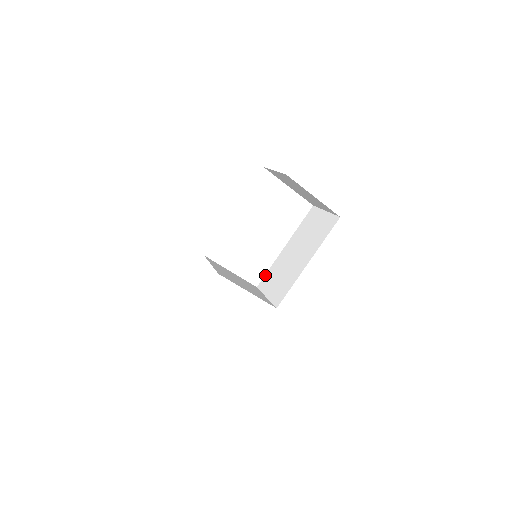
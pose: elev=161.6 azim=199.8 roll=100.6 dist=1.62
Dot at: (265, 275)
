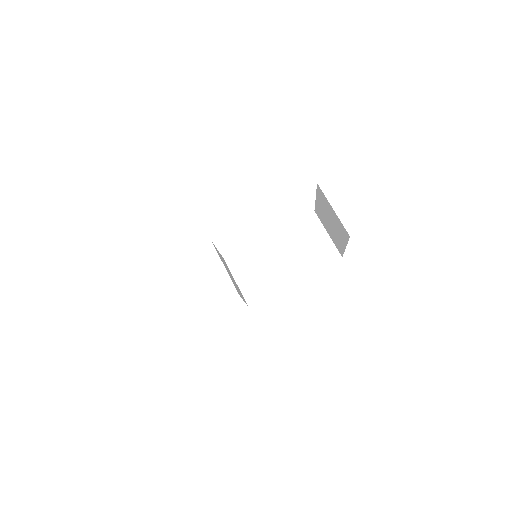
Dot at: (238, 252)
